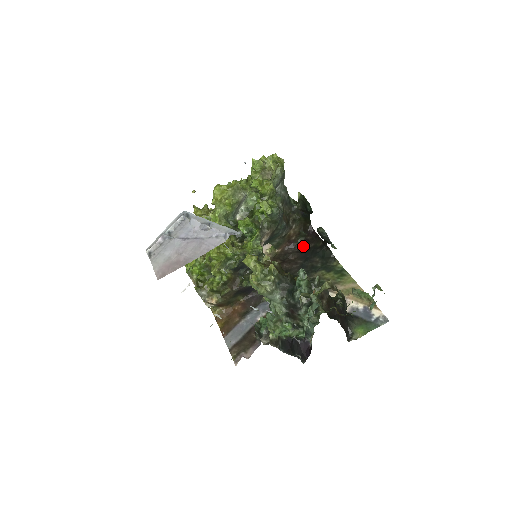
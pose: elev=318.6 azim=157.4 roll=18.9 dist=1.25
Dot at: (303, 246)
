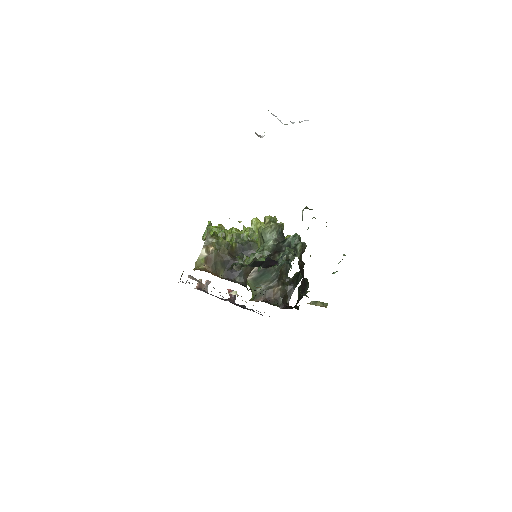
Dot at: occluded
